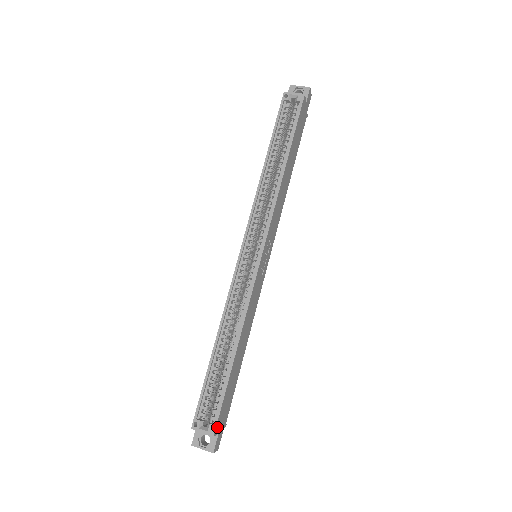
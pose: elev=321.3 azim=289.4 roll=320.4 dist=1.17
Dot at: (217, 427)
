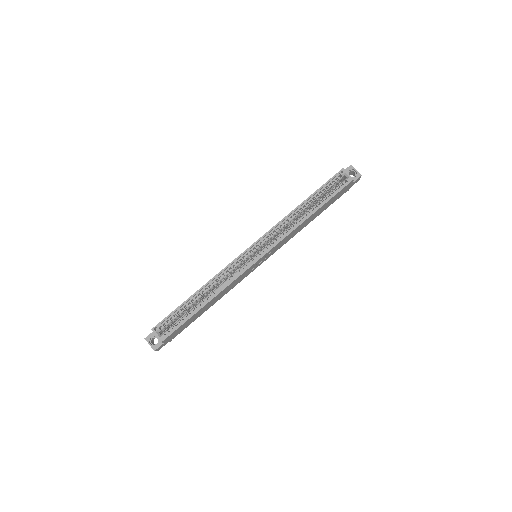
Dot at: (167, 338)
